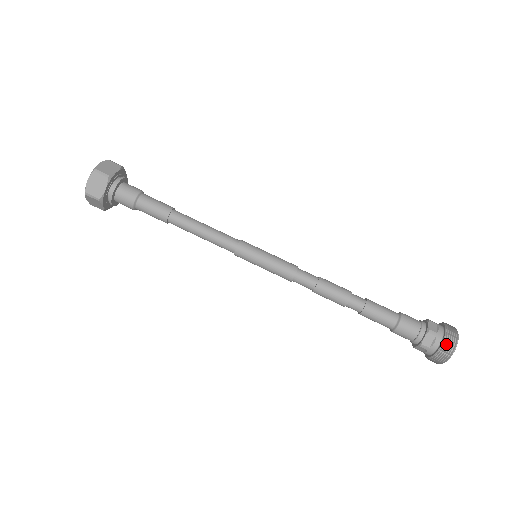
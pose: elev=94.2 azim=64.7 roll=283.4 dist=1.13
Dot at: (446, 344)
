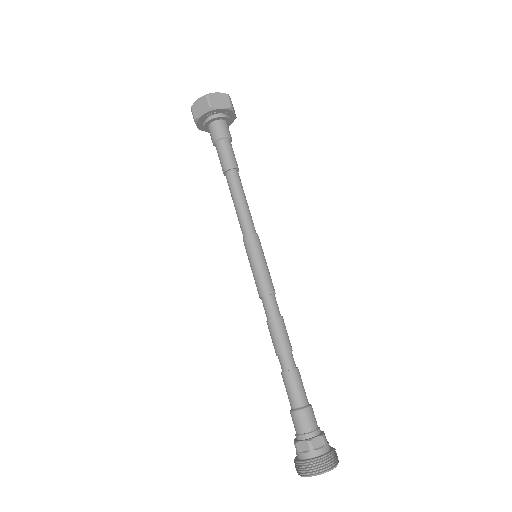
Dot at: (330, 457)
